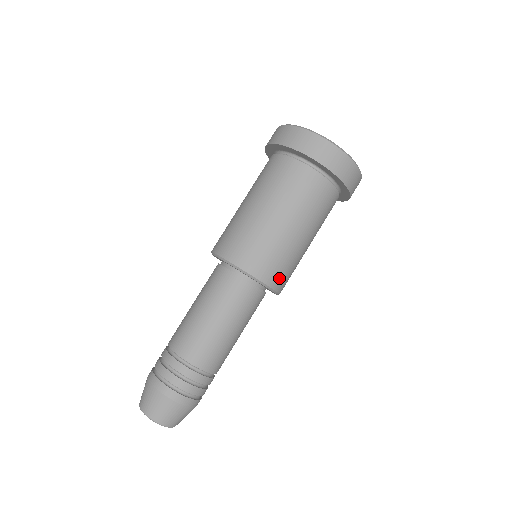
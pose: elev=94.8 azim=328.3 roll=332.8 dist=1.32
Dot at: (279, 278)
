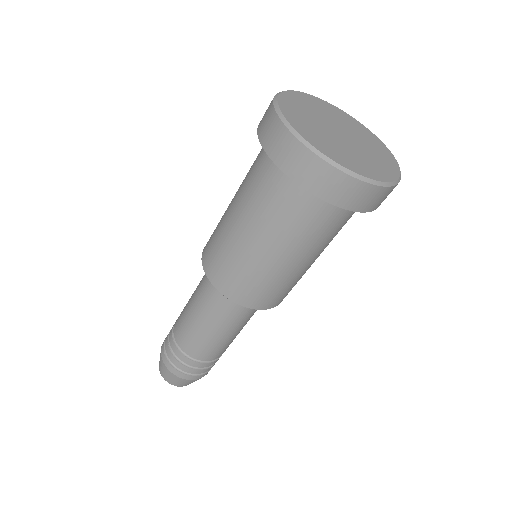
Dot at: occluded
